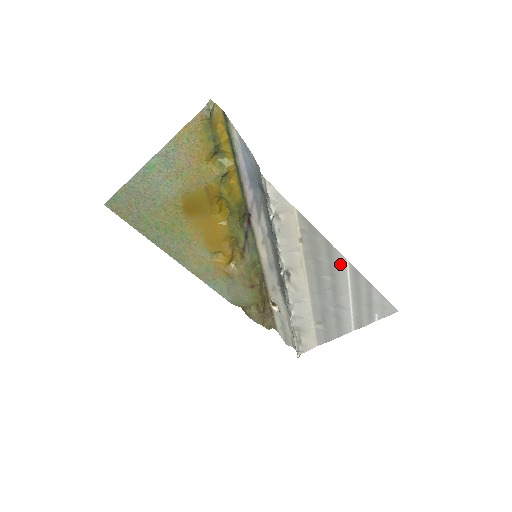
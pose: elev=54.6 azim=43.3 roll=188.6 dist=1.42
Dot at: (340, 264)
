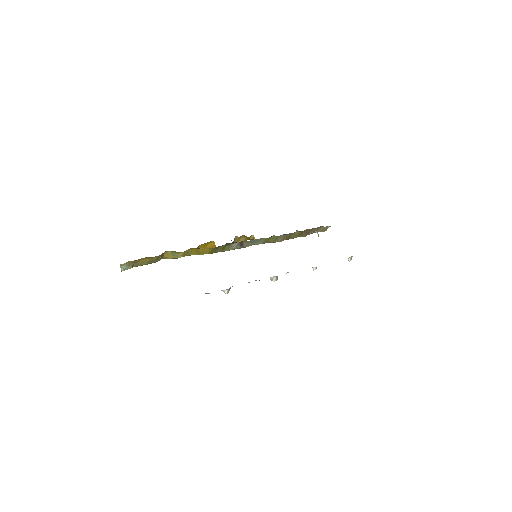
Dot at: occluded
